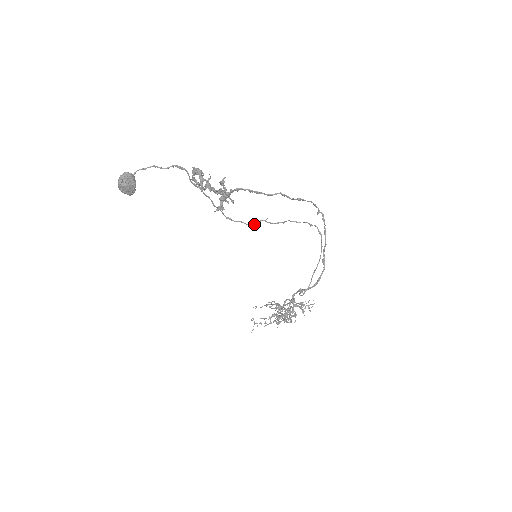
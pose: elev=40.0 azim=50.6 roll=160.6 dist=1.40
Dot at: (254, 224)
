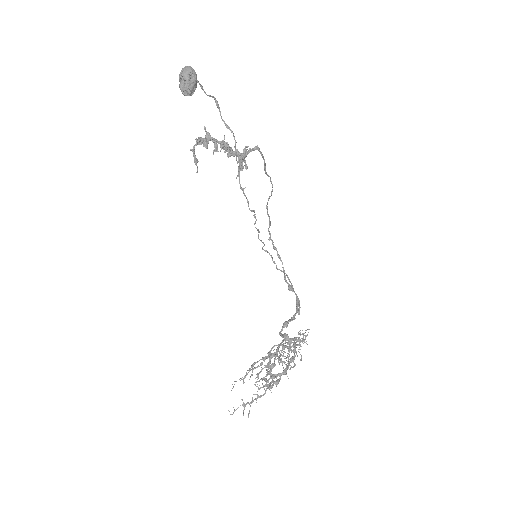
Dot at: (253, 210)
